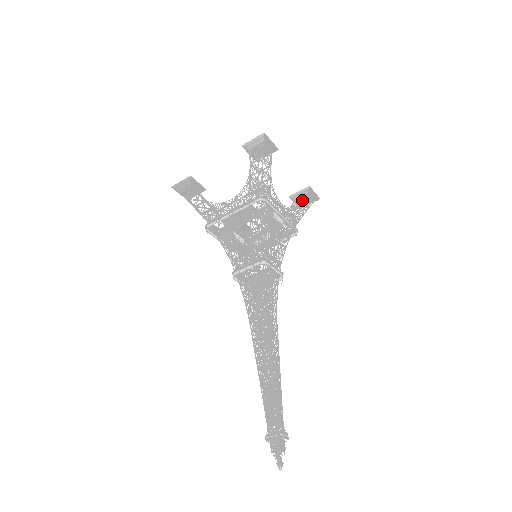
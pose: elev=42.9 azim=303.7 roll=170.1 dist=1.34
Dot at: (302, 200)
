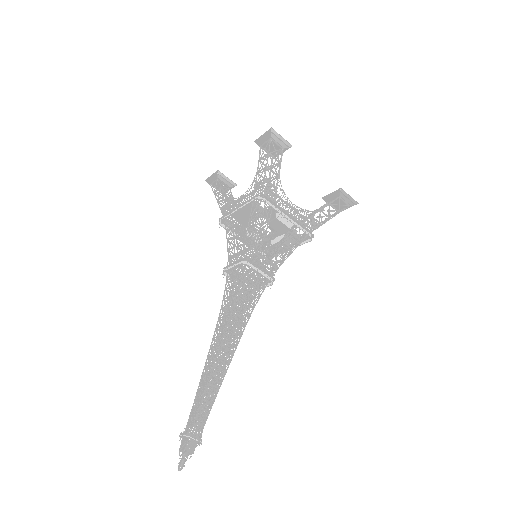
Dot at: (329, 203)
